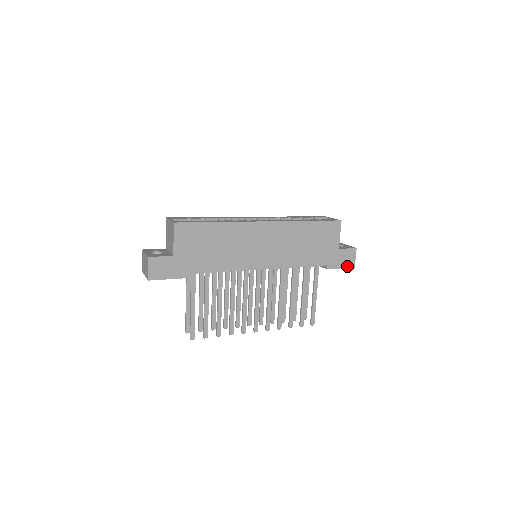
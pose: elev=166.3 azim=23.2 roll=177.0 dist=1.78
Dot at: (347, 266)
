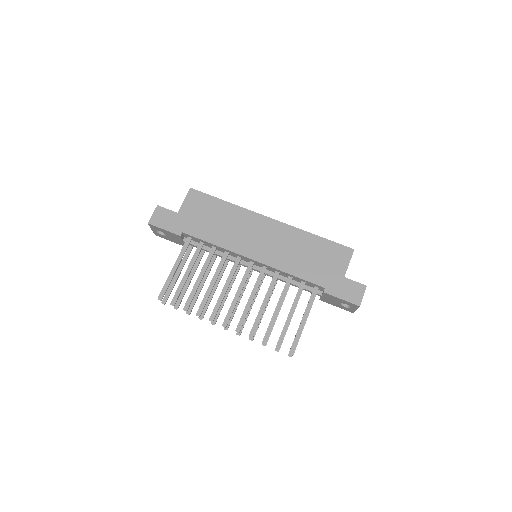
Dot at: (350, 300)
